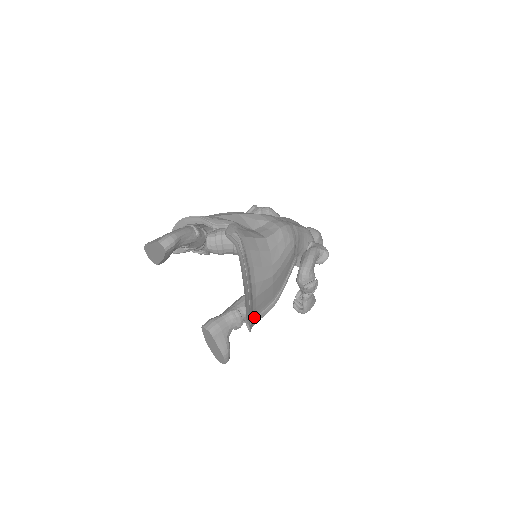
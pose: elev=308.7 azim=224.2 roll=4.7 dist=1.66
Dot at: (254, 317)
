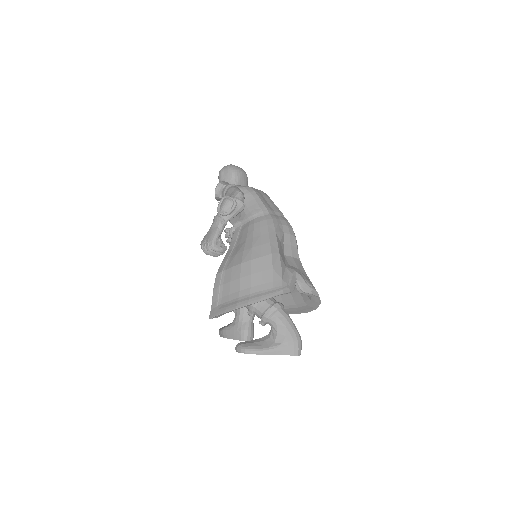
Dot at: occluded
